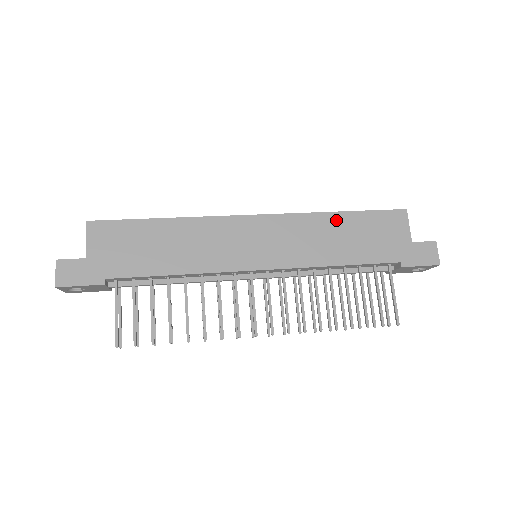
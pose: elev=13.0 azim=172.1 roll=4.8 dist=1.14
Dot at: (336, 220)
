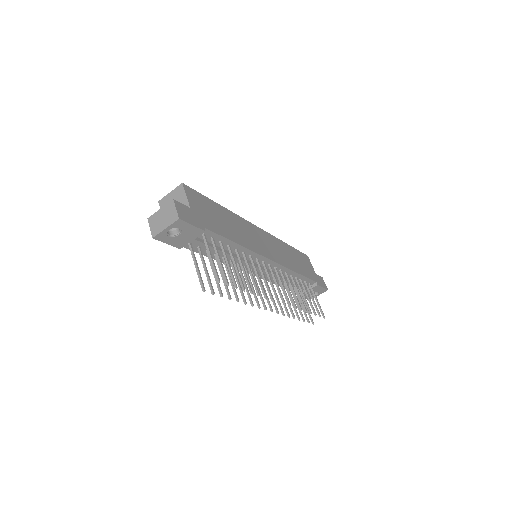
Dot at: (288, 248)
